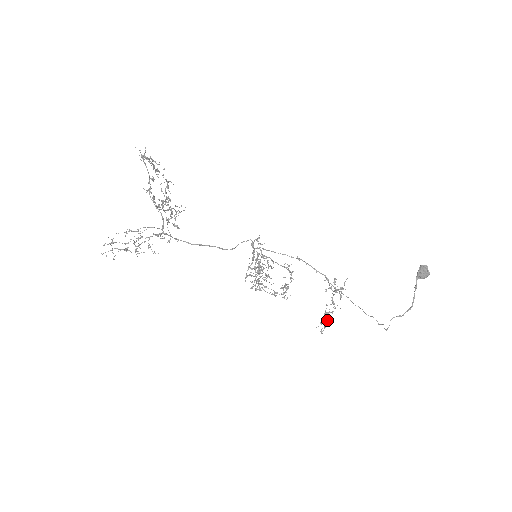
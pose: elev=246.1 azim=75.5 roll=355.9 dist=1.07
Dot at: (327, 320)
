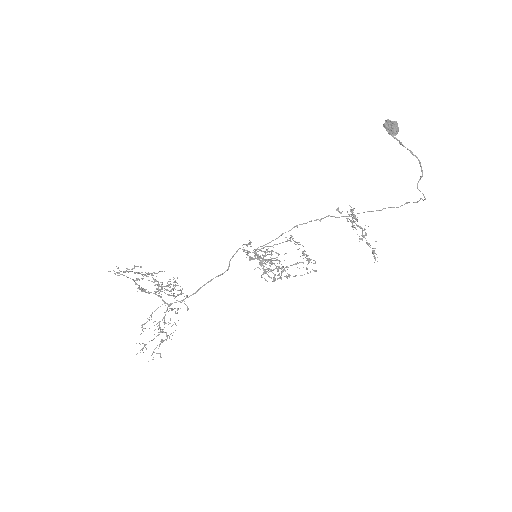
Dot at: (368, 244)
